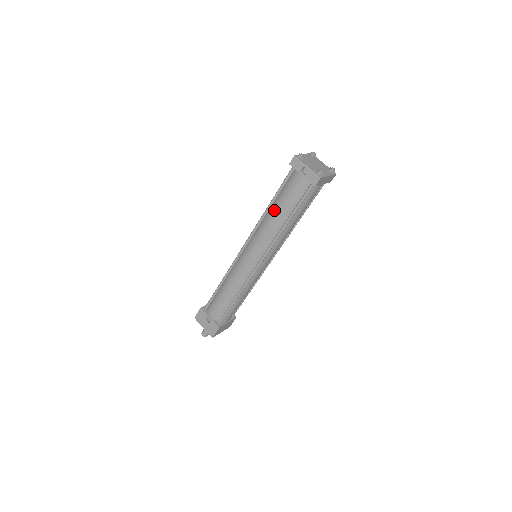
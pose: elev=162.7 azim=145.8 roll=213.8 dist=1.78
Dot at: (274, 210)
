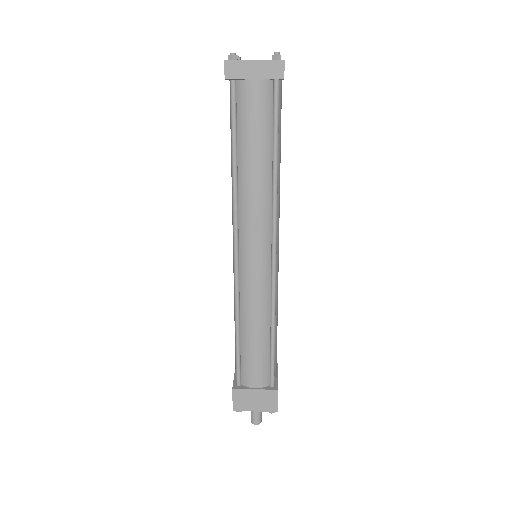
Dot at: occluded
